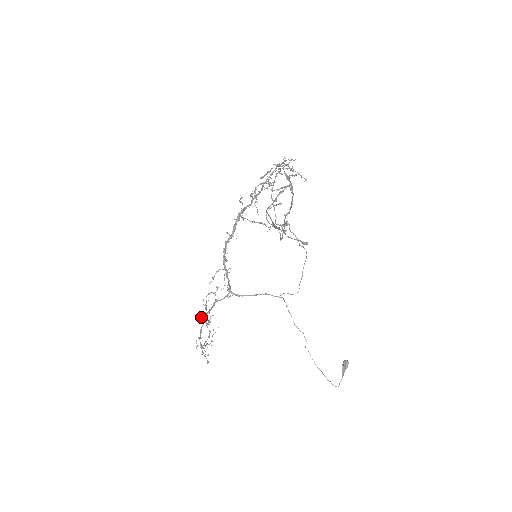
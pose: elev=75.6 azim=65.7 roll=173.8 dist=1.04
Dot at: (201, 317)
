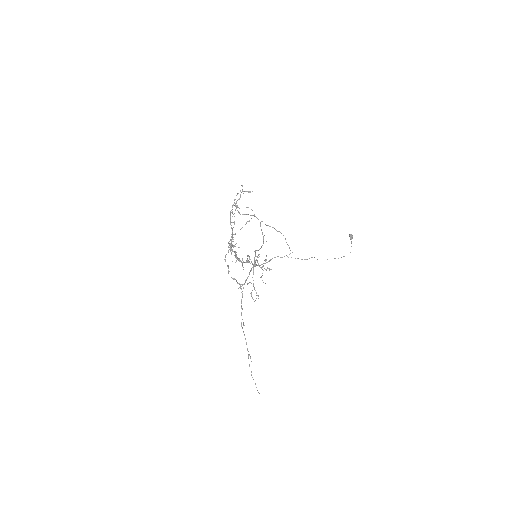
Dot at: occluded
